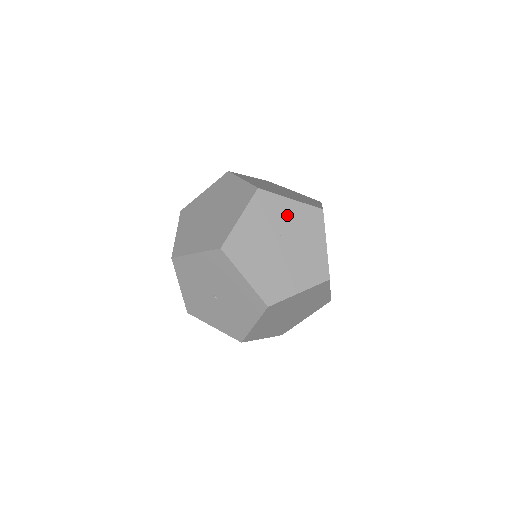
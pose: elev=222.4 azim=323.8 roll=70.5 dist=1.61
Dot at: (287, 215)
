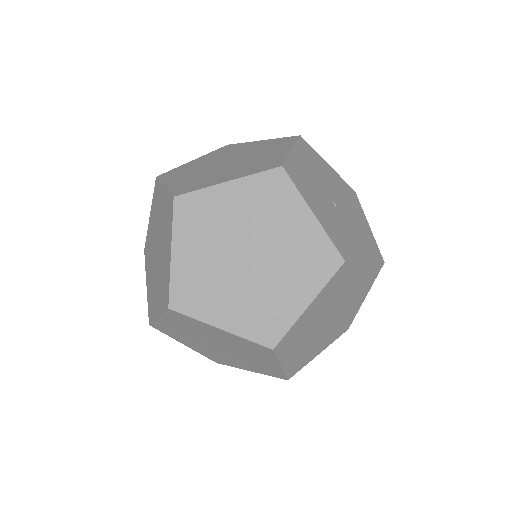
Dot at: (218, 335)
